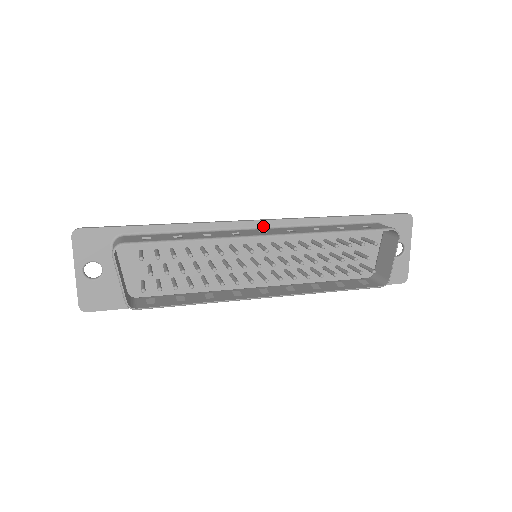
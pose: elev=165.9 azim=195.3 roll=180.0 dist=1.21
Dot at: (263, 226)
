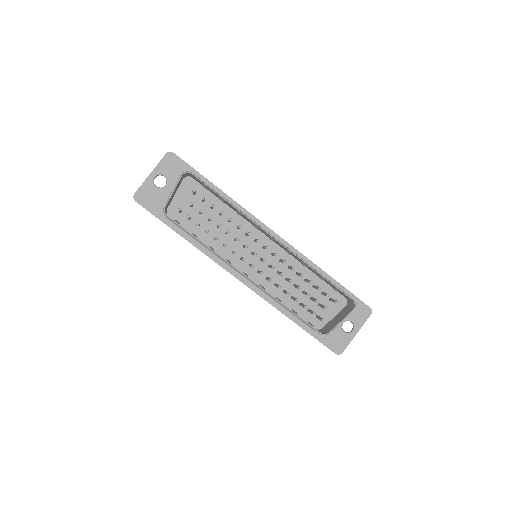
Dot at: occluded
